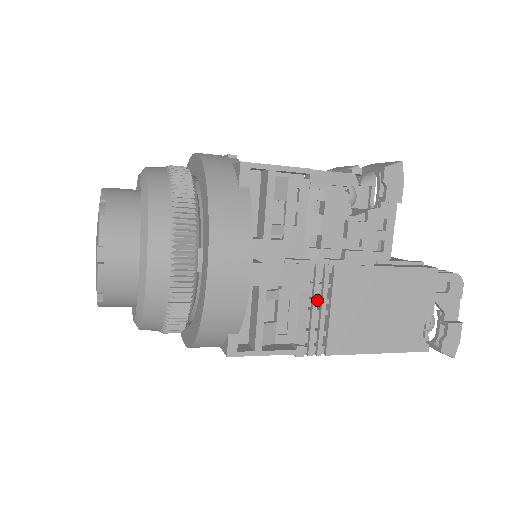
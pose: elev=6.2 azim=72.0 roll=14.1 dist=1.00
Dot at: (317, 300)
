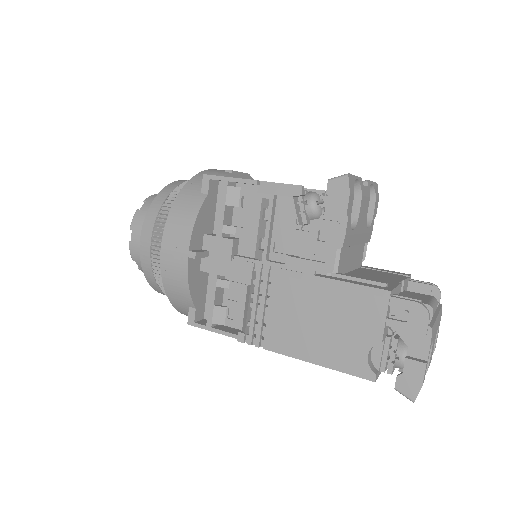
Dot at: (257, 296)
